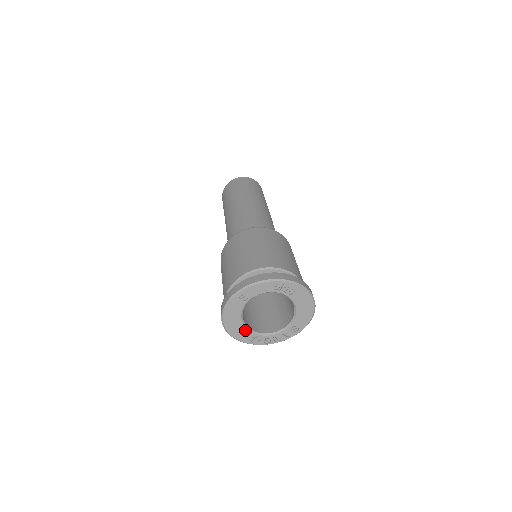
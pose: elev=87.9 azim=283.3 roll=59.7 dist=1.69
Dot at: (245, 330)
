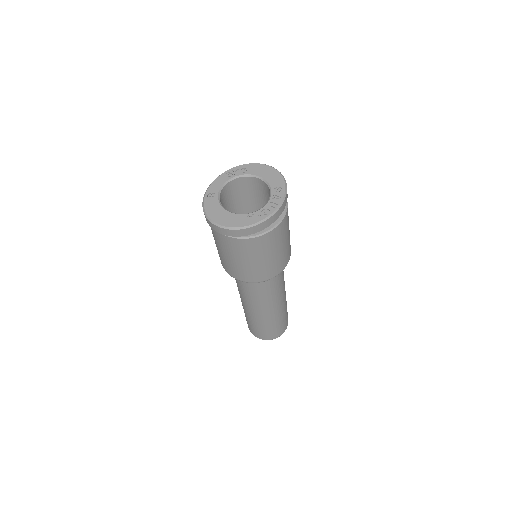
Dot at: (238, 216)
